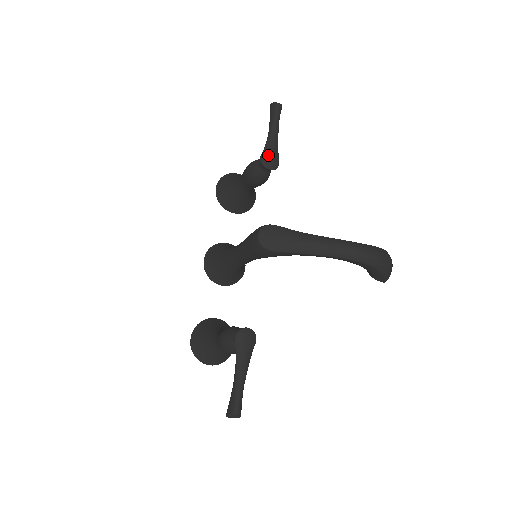
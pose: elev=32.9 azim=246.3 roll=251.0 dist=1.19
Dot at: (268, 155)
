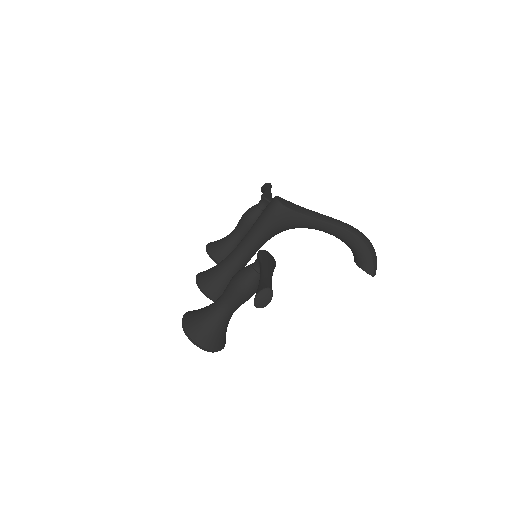
Dot at: (267, 195)
